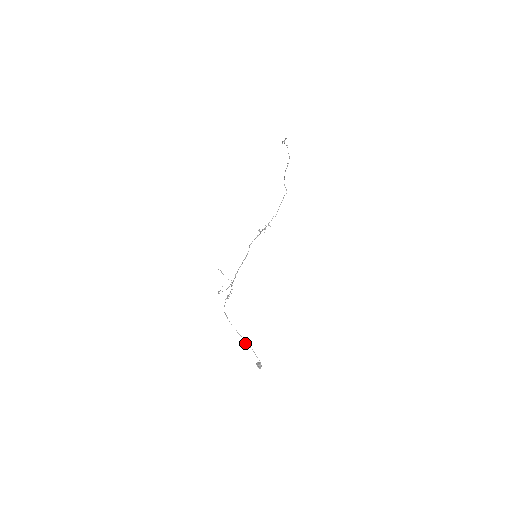
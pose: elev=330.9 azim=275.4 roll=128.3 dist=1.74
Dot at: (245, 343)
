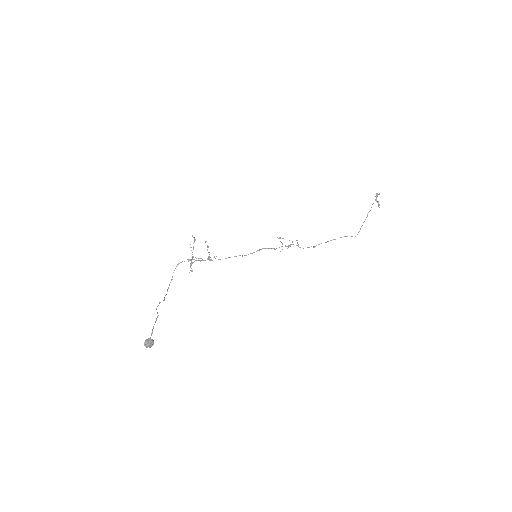
Dot at: (158, 305)
